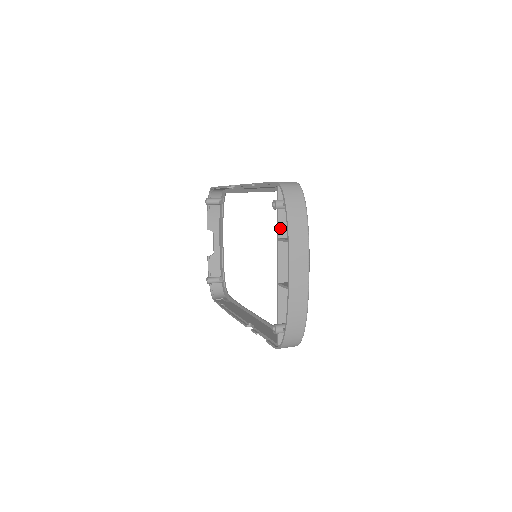
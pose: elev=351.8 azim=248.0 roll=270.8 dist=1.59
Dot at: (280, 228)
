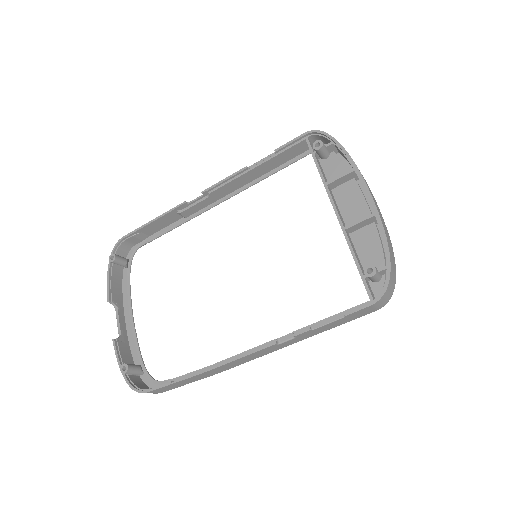
Dot at: (323, 175)
